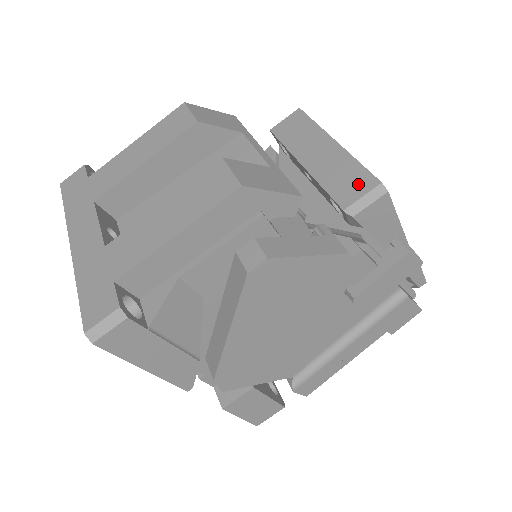
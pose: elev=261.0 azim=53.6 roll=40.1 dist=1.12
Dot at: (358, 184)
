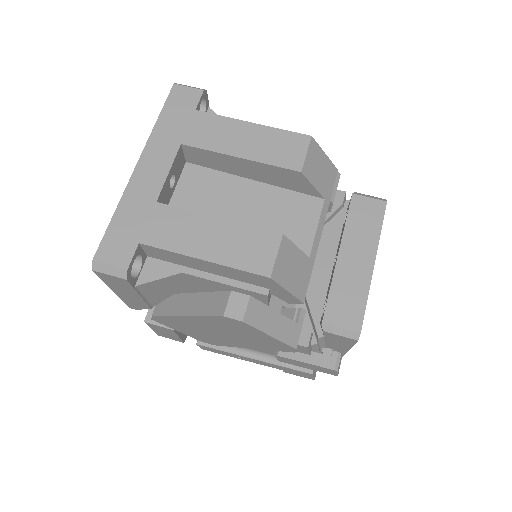
Dot at: (349, 315)
